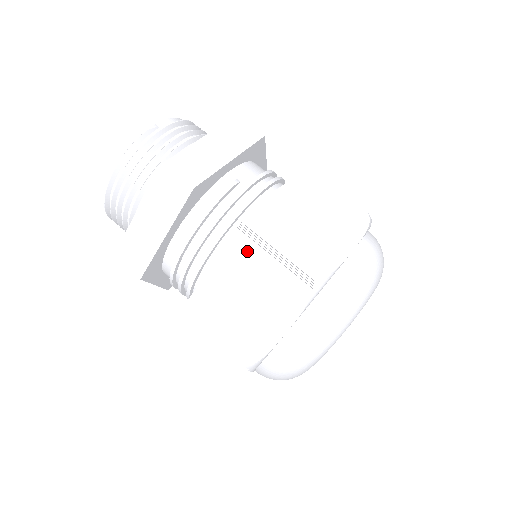
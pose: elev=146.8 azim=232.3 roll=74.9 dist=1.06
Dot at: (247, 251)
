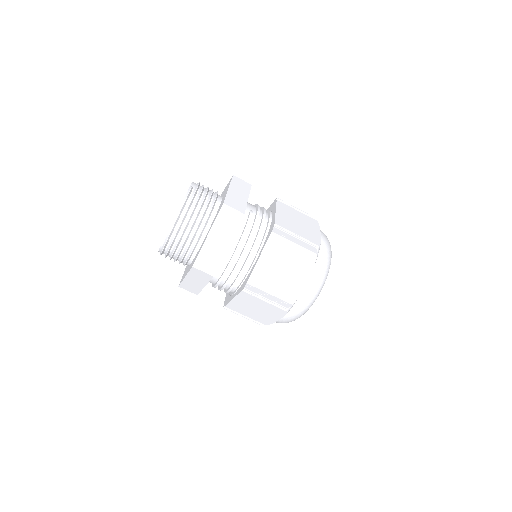
Dot at: (280, 242)
